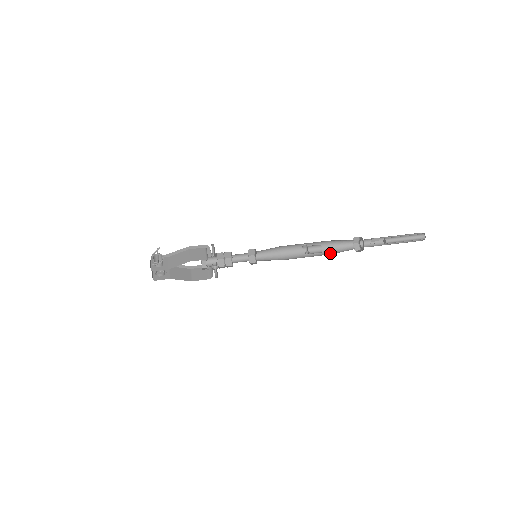
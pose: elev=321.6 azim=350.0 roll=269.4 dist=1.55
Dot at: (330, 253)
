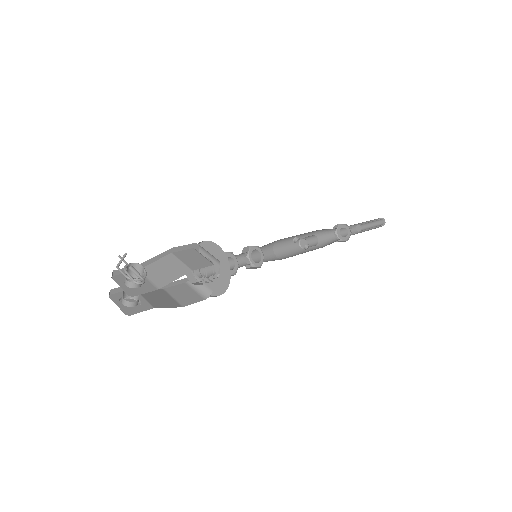
Dot at: (319, 246)
